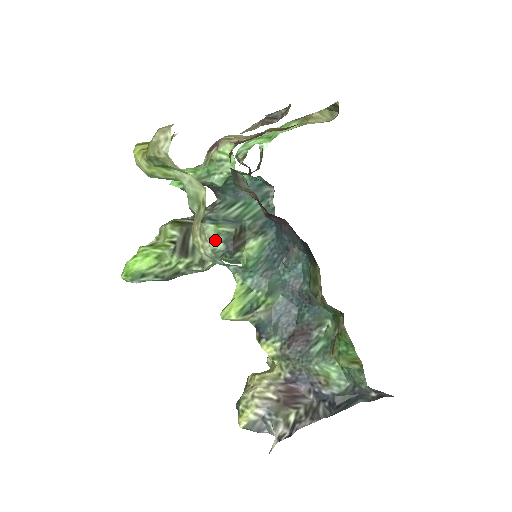
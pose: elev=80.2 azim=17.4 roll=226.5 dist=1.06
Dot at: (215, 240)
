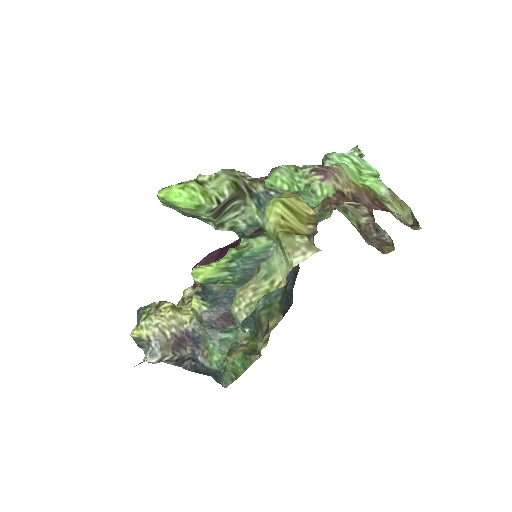
Dot at: (245, 218)
